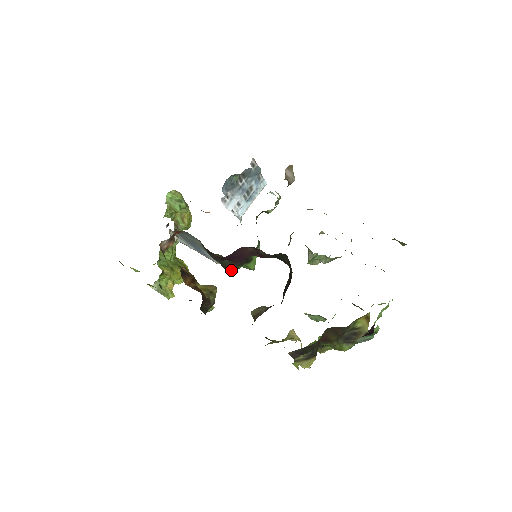
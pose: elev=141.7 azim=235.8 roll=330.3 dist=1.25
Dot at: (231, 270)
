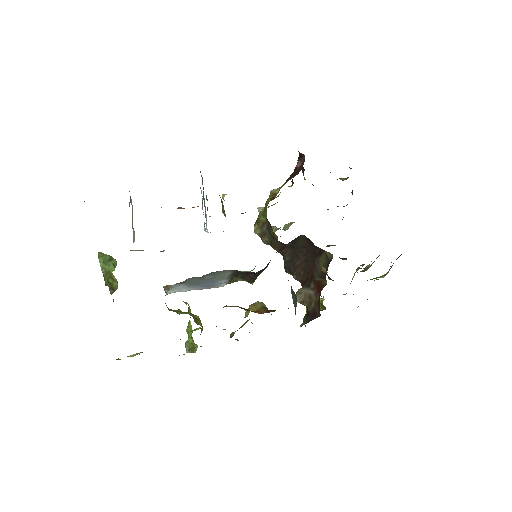
Dot at: occluded
